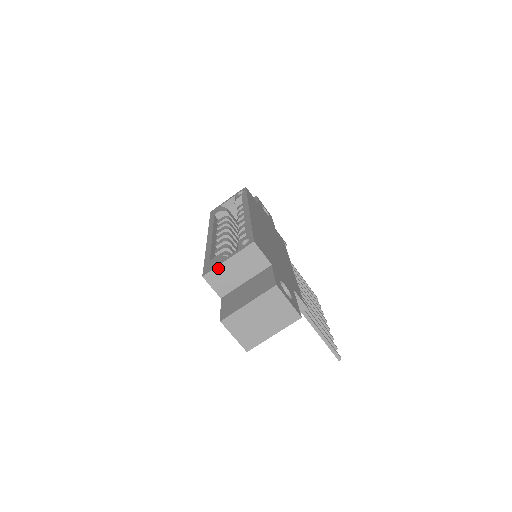
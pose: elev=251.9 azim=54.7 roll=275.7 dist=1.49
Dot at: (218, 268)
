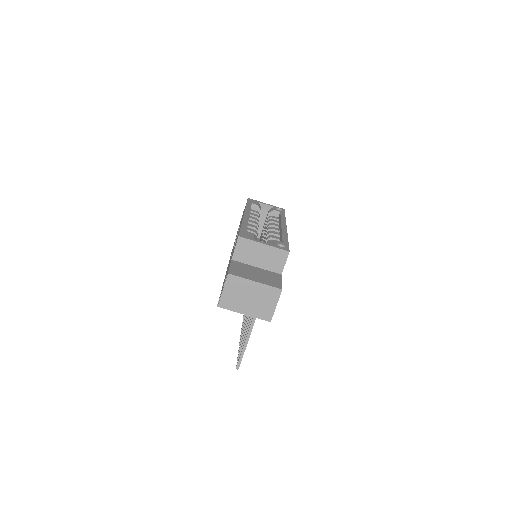
Dot at: (253, 242)
